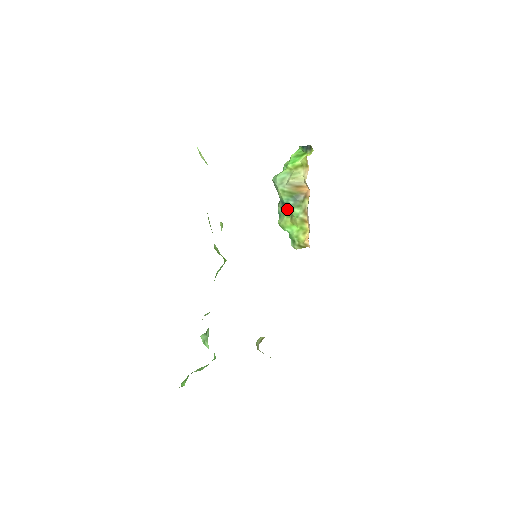
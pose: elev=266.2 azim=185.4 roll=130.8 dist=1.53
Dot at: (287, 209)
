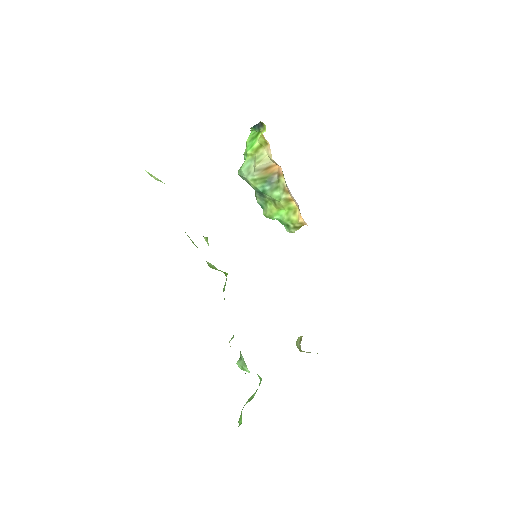
Dot at: (266, 197)
